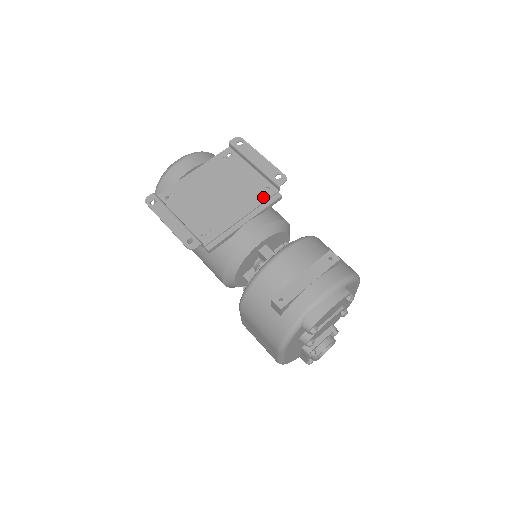
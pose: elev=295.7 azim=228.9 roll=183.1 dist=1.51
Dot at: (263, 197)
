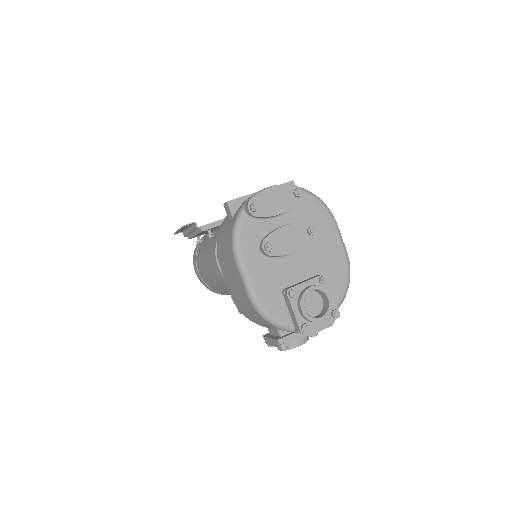
Dot at: occluded
